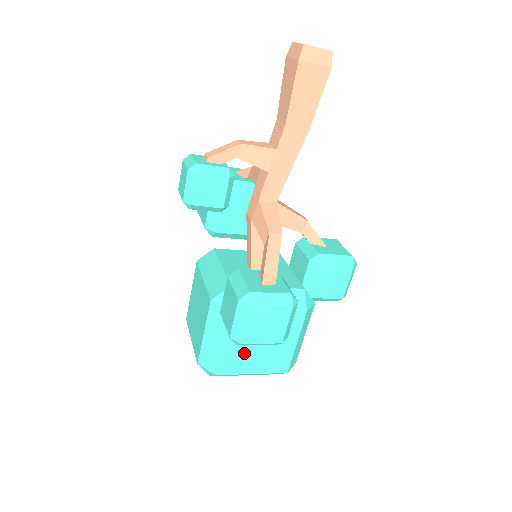
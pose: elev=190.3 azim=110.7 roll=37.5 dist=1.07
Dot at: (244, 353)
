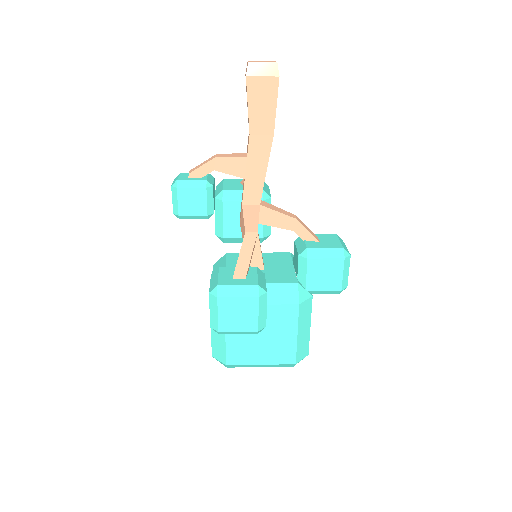
Dot at: (247, 345)
